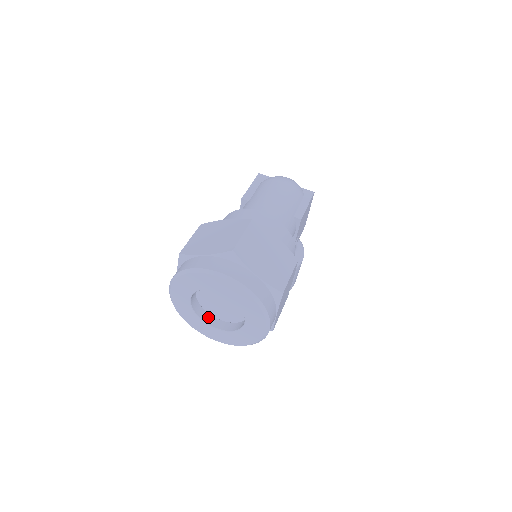
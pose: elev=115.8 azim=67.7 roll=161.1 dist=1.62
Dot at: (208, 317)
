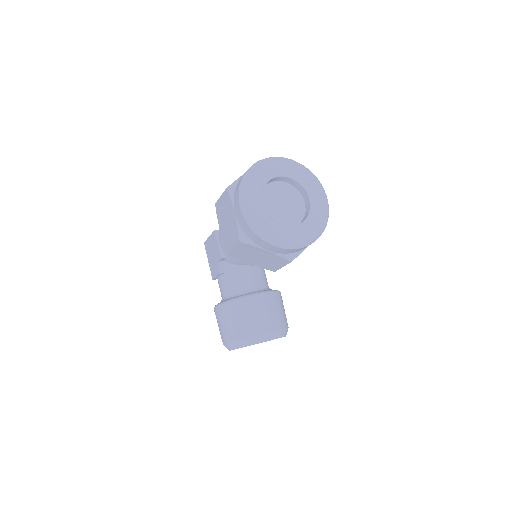
Dot at: occluded
